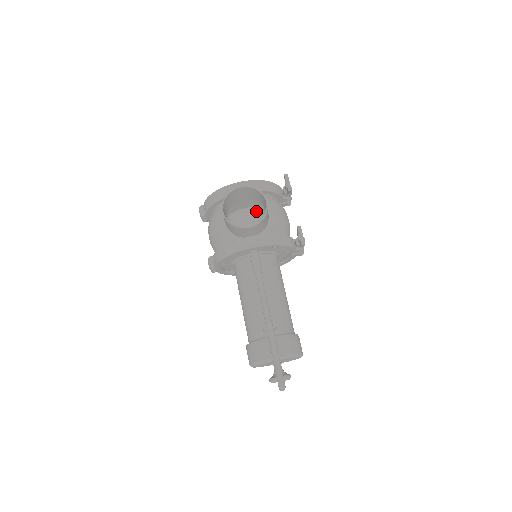
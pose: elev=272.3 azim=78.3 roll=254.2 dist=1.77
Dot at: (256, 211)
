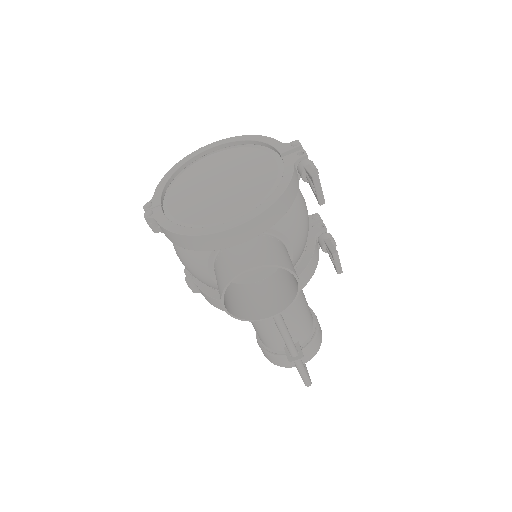
Dot at: occluded
